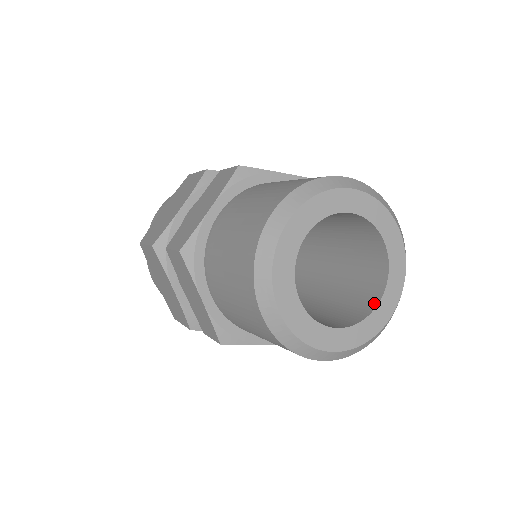
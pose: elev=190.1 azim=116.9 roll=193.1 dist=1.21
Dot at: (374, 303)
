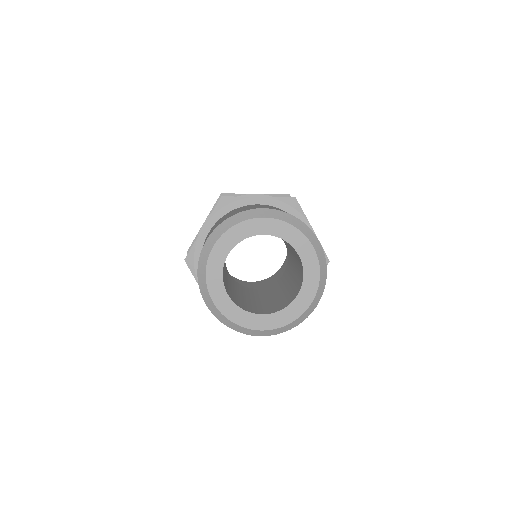
Dot at: (295, 296)
